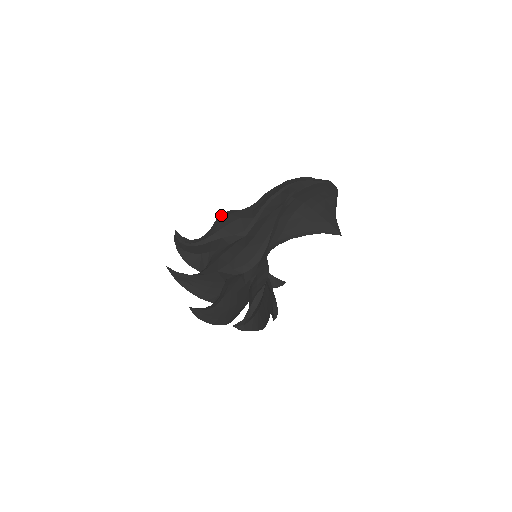
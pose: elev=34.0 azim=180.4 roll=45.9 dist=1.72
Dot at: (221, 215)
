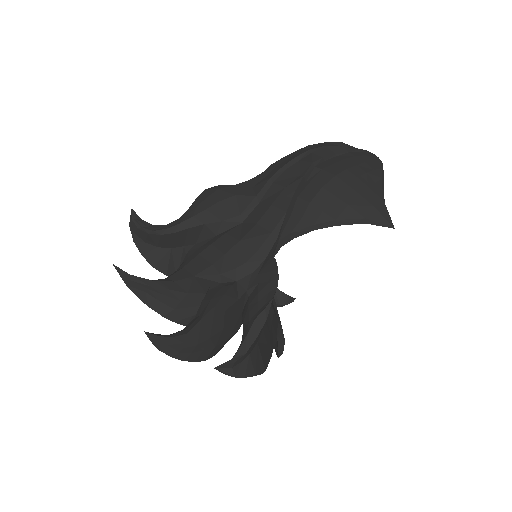
Dot at: (205, 191)
